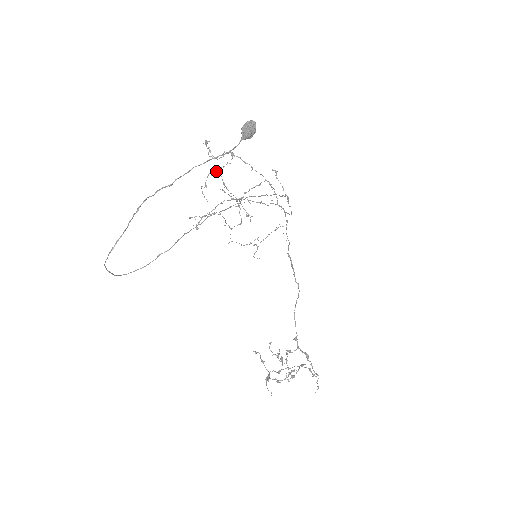
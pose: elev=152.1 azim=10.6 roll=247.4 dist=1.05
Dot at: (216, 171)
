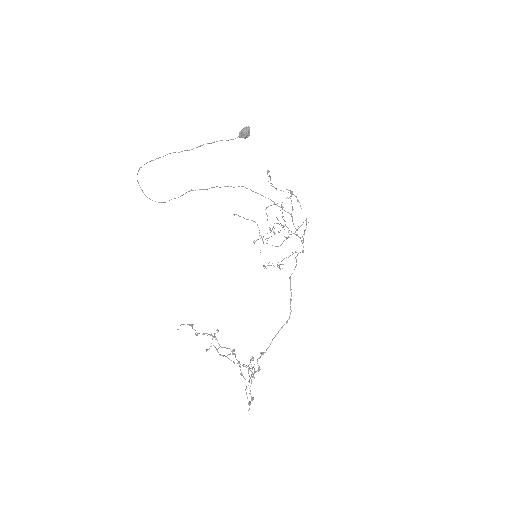
Dot at: occluded
